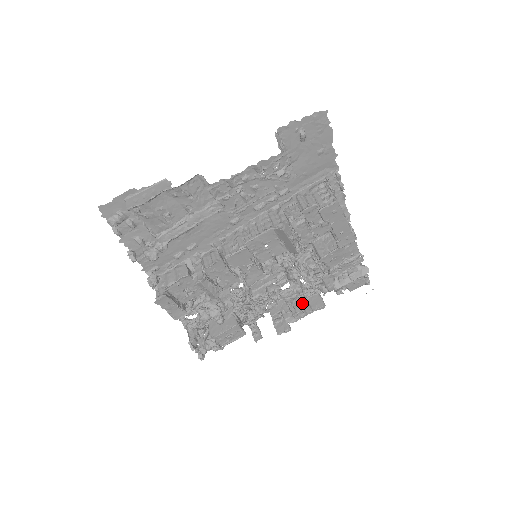
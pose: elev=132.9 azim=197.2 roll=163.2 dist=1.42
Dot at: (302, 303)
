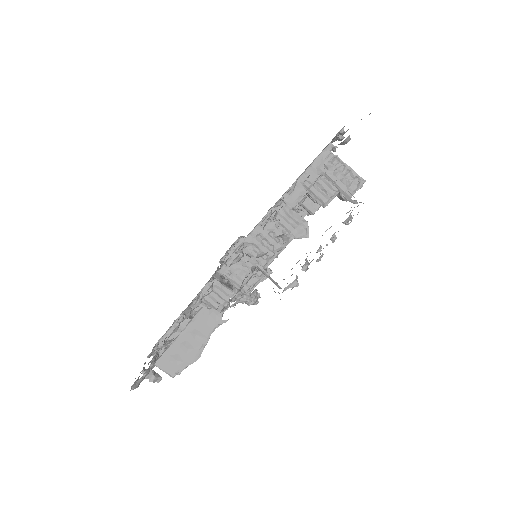
Dot at: occluded
